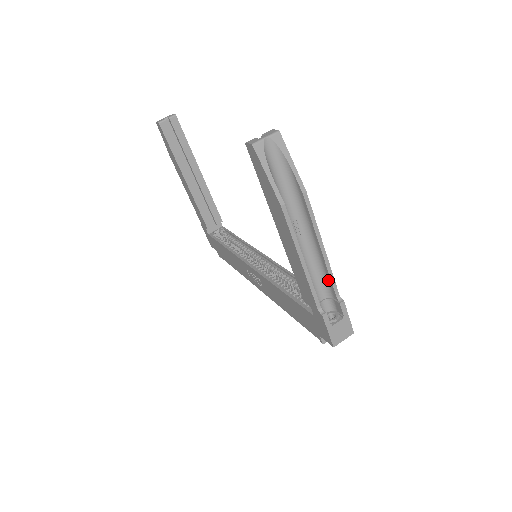
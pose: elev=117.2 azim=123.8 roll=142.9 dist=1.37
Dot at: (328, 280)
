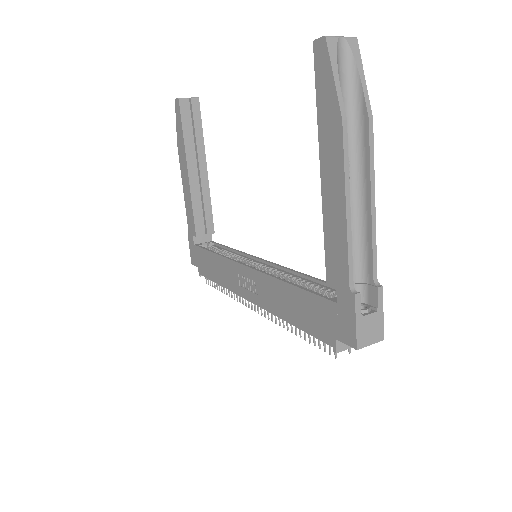
Dot at: (367, 254)
